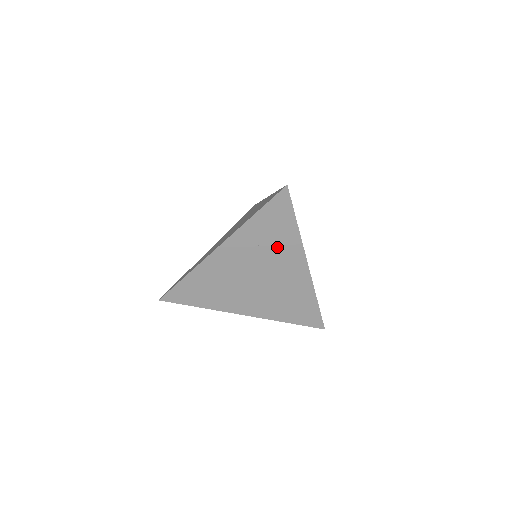
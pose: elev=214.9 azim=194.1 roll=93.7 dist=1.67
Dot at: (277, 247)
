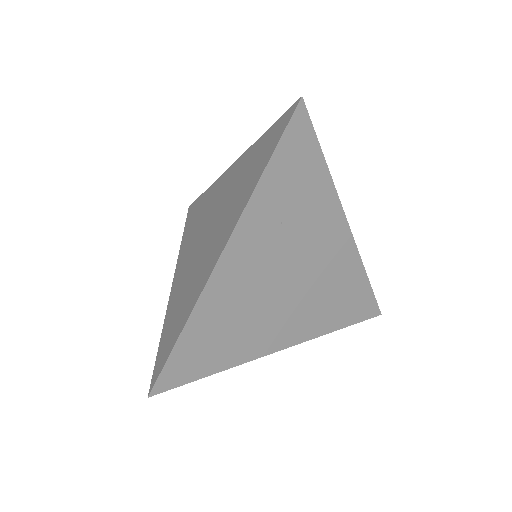
Dot at: (306, 215)
